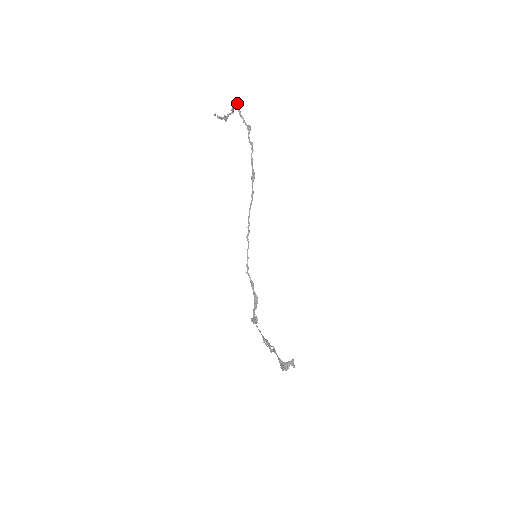
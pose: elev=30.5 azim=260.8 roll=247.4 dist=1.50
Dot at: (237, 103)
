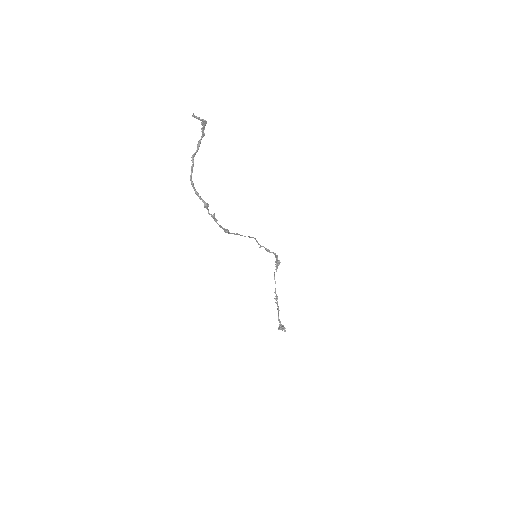
Dot at: (191, 170)
